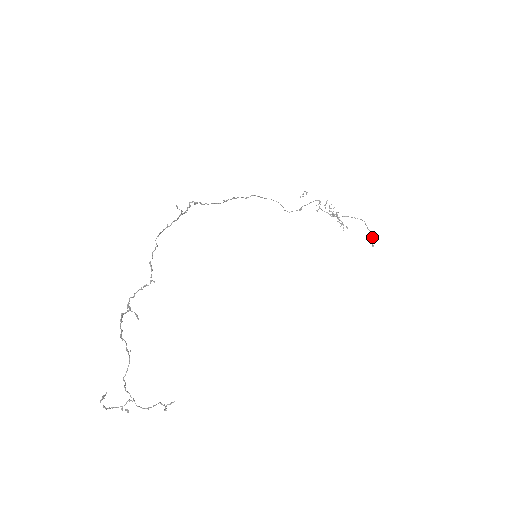
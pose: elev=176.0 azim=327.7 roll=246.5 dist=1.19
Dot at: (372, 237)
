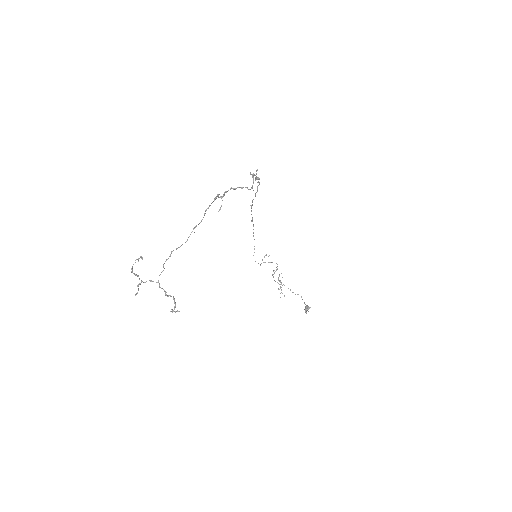
Dot at: (308, 306)
